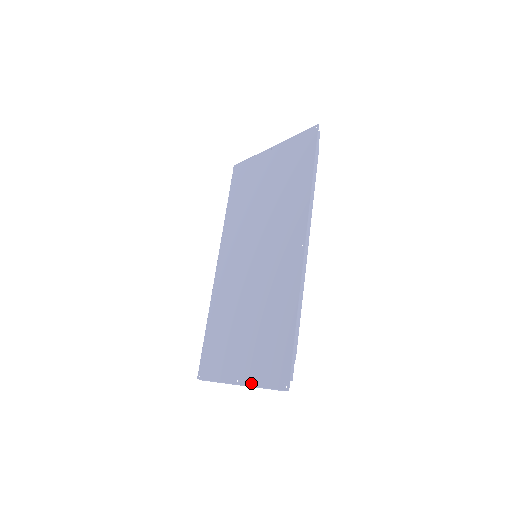
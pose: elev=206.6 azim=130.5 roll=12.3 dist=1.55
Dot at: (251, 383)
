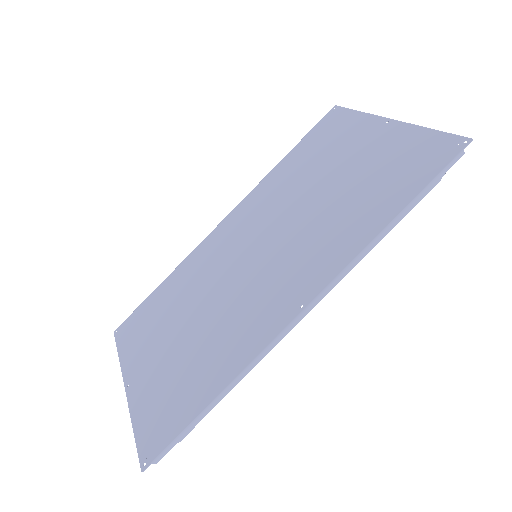
Dot at: (131, 407)
